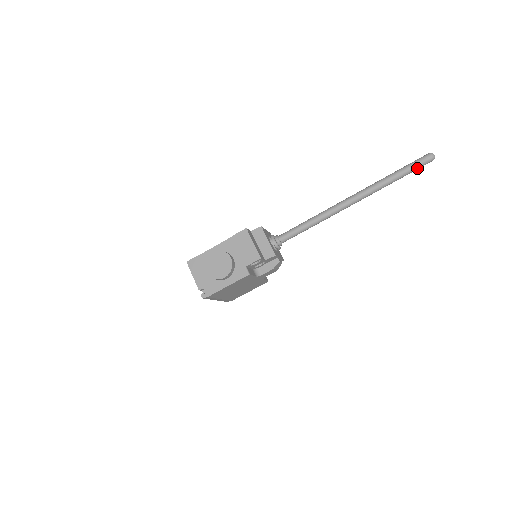
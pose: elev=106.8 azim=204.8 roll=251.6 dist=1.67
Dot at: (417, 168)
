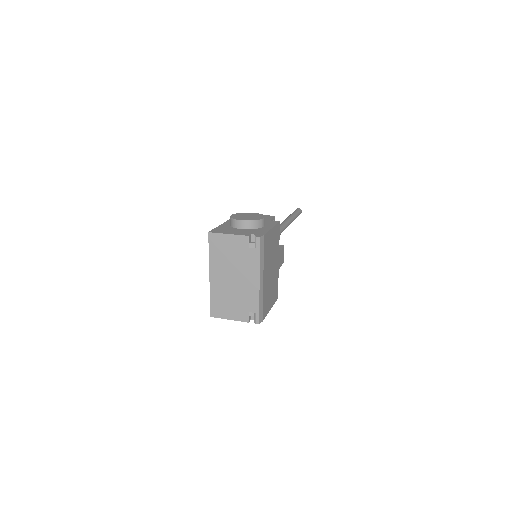
Dot at: (299, 213)
